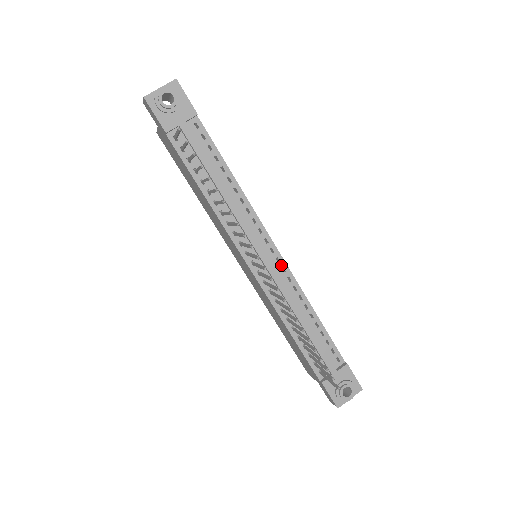
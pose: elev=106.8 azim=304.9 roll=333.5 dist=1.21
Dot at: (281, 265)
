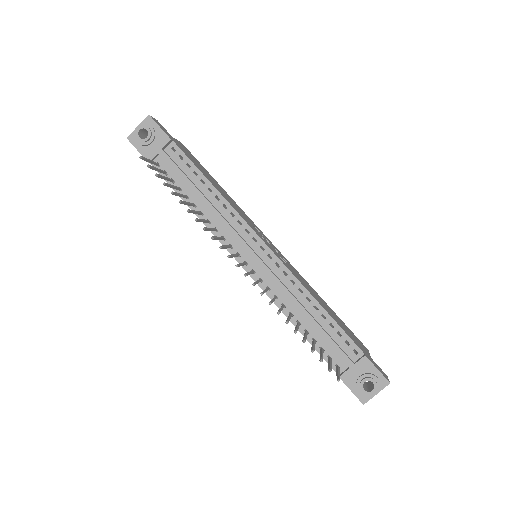
Dot at: (274, 261)
